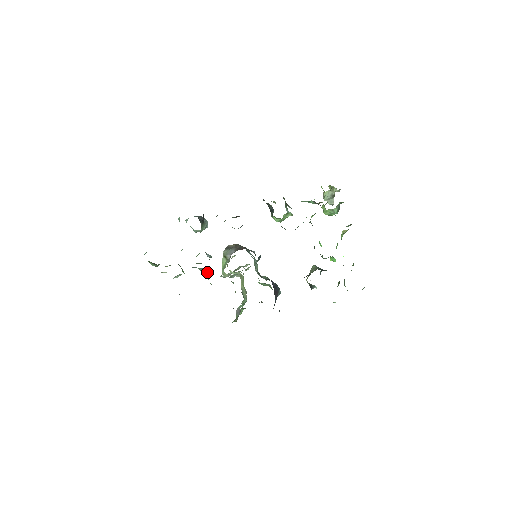
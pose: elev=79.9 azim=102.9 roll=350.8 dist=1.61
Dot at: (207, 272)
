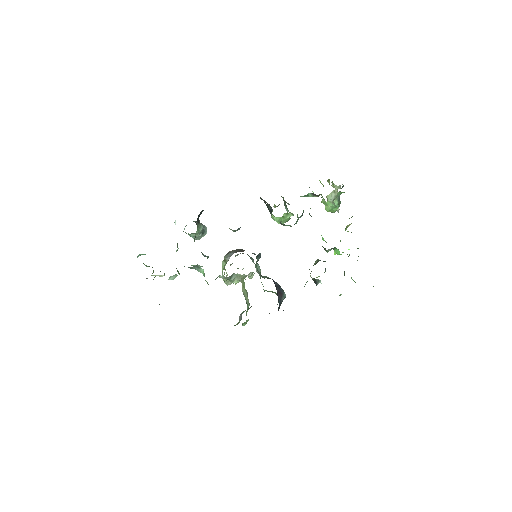
Dot at: (203, 271)
